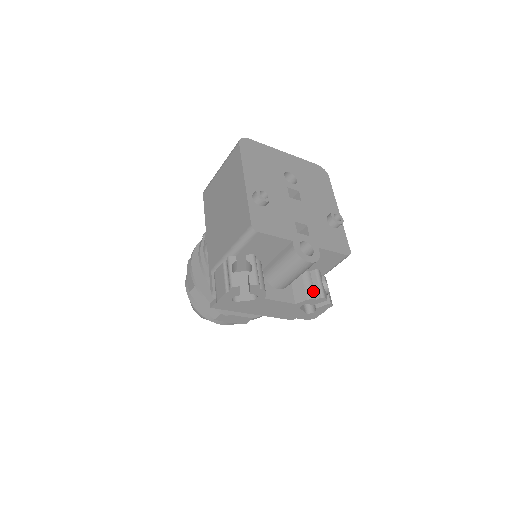
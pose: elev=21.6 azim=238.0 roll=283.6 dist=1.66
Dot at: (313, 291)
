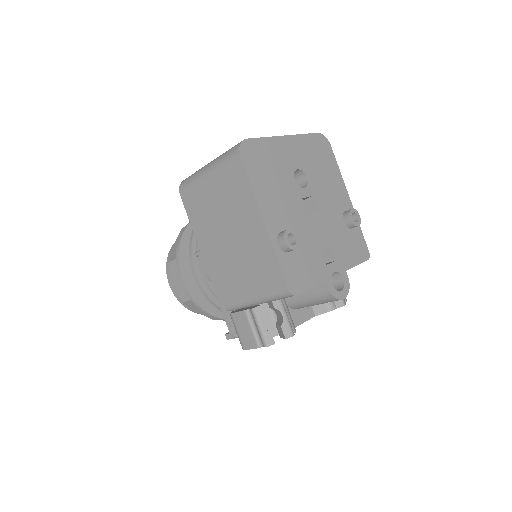
Dot at: occluded
